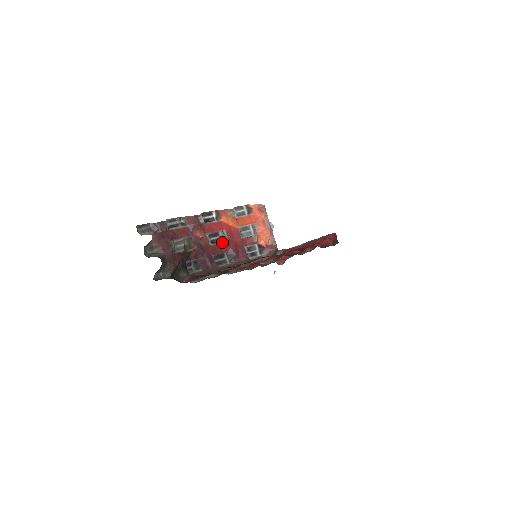
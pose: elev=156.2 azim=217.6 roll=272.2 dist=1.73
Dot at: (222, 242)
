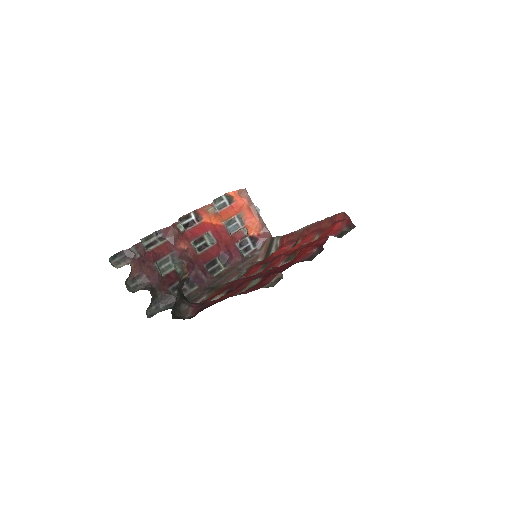
Dot at: (210, 246)
